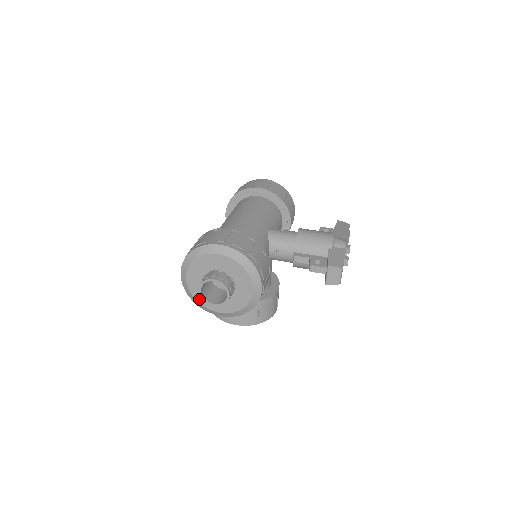
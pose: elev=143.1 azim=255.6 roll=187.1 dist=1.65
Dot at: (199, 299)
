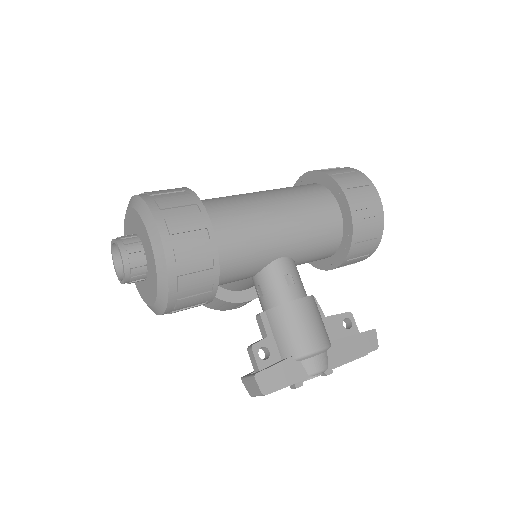
Dot at: occluded
